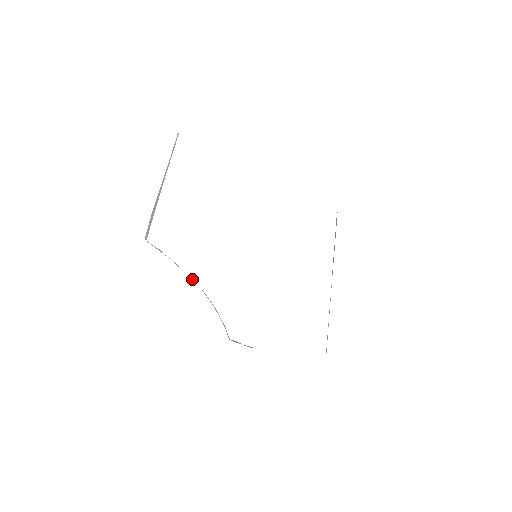
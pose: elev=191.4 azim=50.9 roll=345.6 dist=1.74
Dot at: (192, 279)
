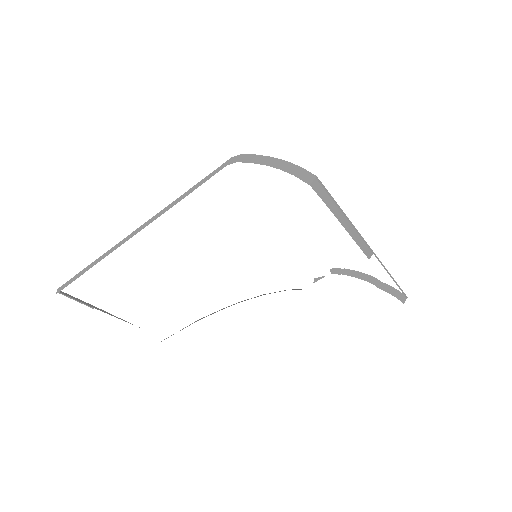
Dot at: occluded
